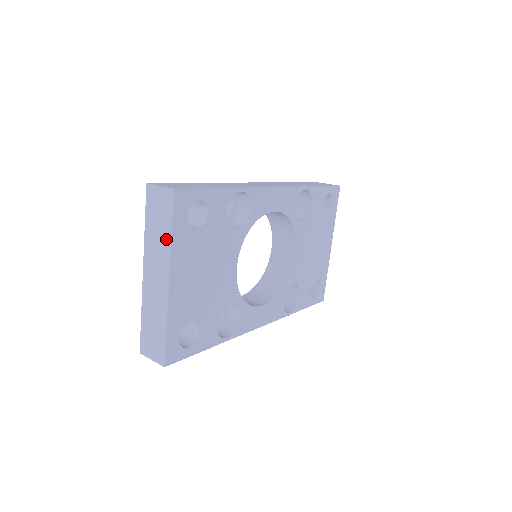
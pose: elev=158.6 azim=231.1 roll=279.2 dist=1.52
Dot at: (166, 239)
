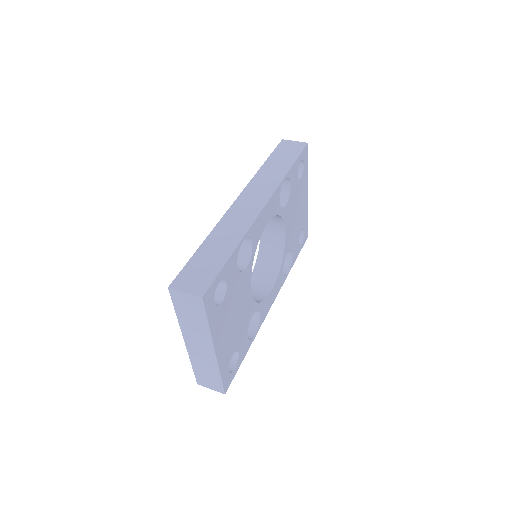
Dot at: (203, 327)
